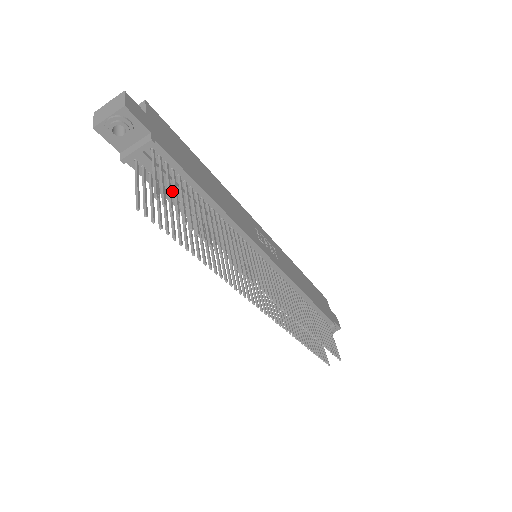
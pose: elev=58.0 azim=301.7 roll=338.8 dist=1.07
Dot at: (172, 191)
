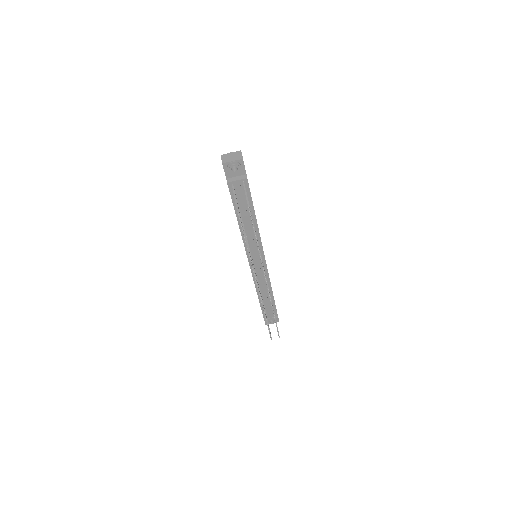
Dot at: (239, 205)
